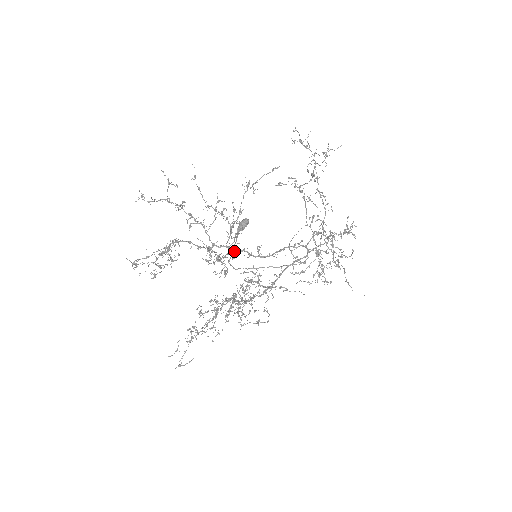
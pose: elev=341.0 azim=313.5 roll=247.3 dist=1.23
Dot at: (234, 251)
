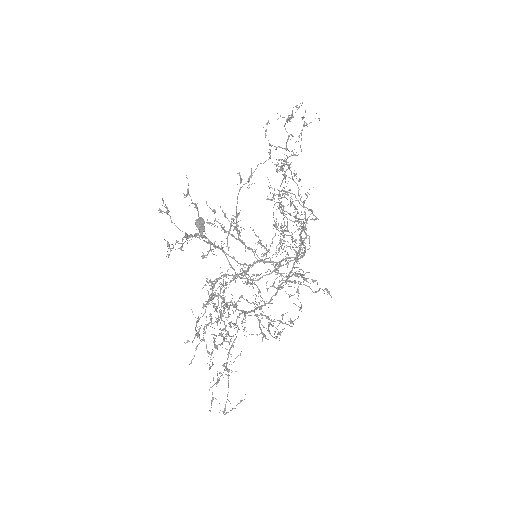
Dot at: (277, 263)
